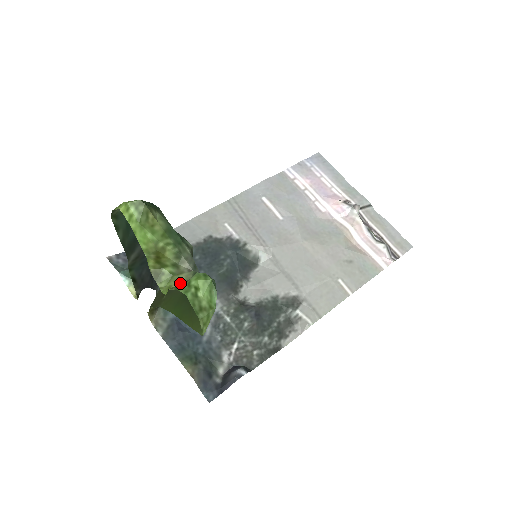
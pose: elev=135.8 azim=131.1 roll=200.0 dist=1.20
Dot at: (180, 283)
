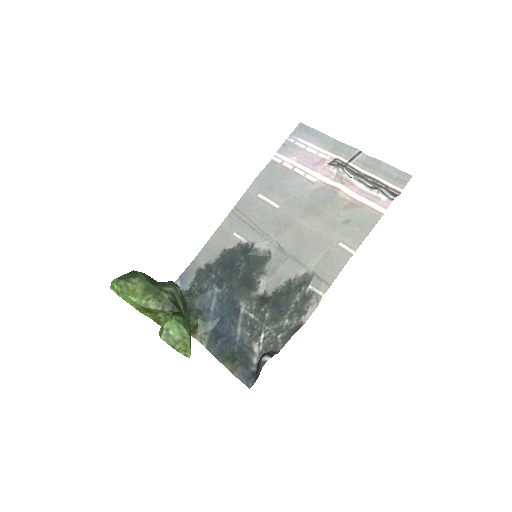
Dot at: occluded
